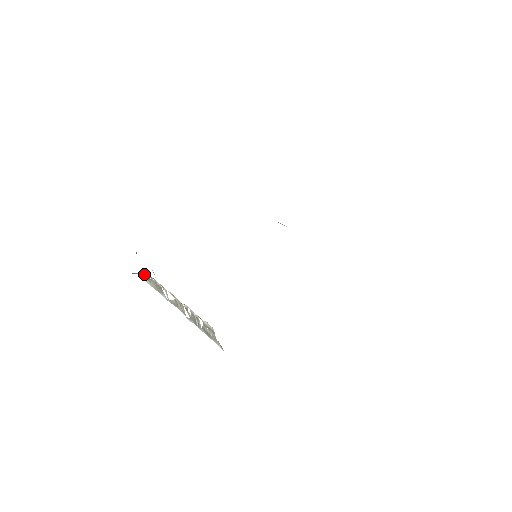
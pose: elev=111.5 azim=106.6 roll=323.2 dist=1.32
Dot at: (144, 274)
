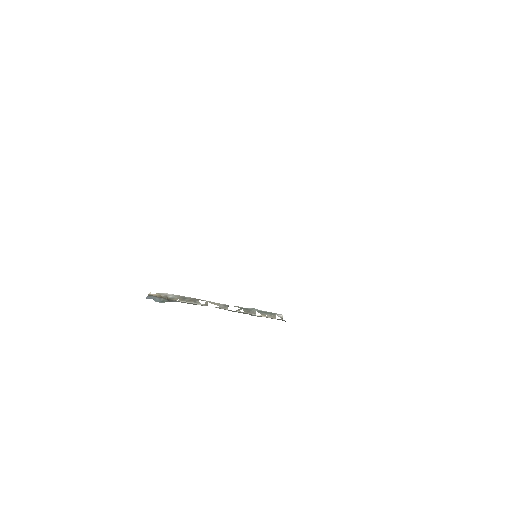
Dot at: occluded
